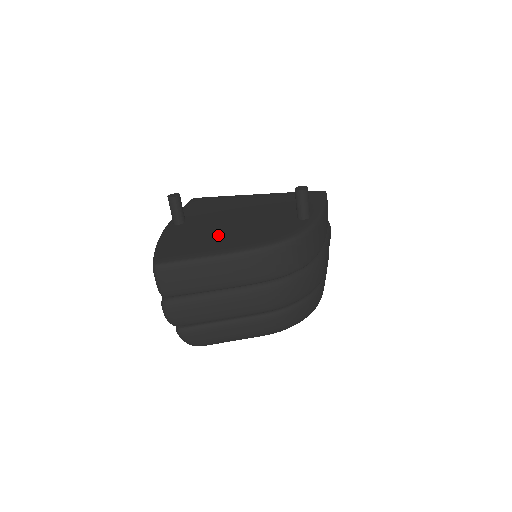
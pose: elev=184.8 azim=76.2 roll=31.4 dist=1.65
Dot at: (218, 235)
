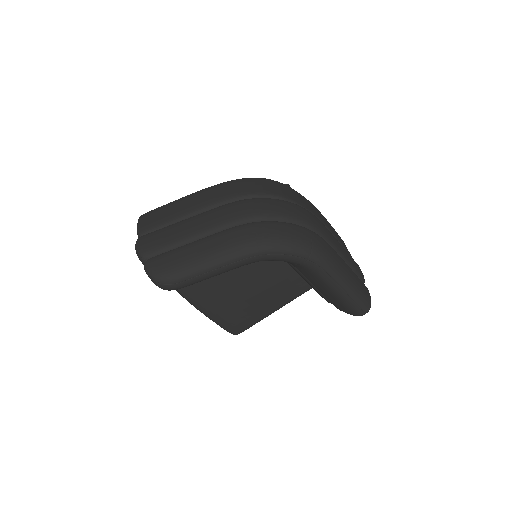
Dot at: occluded
